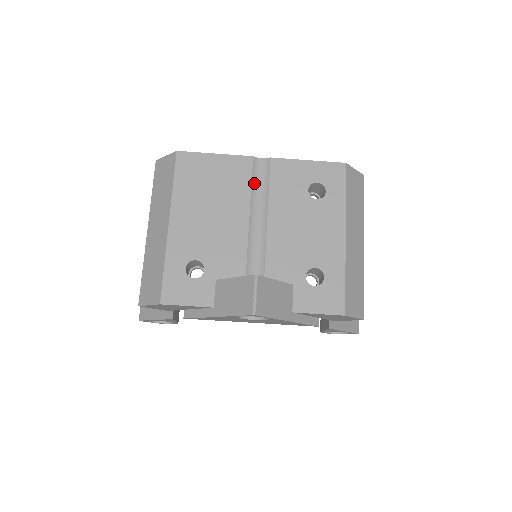
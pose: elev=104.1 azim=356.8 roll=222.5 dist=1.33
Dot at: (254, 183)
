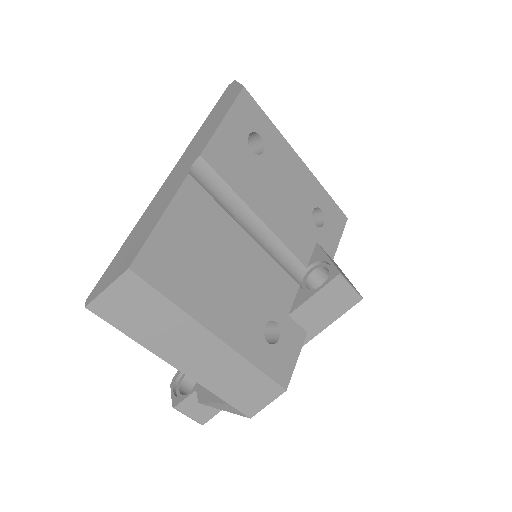
Dot at: (217, 200)
